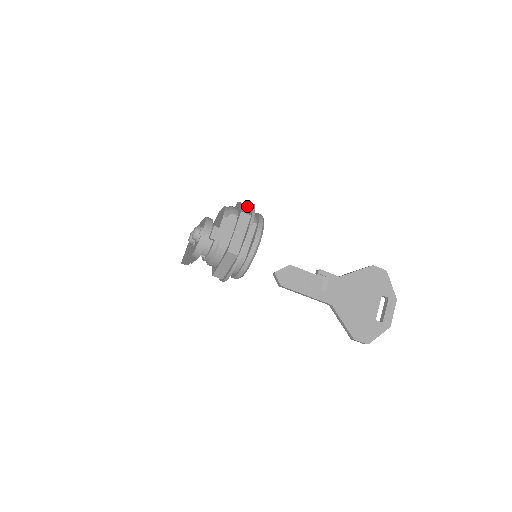
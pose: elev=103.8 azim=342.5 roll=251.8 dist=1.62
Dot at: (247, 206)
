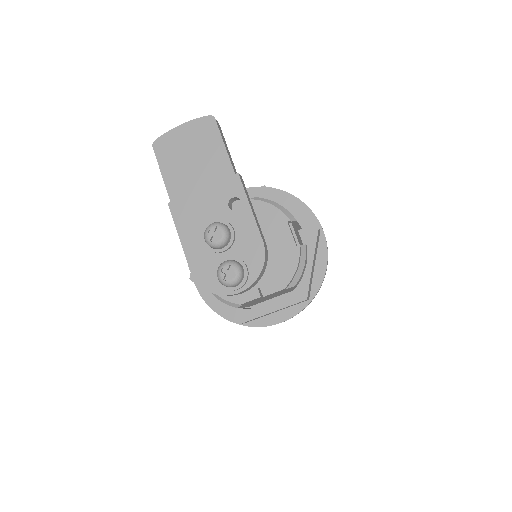
Dot at: (319, 240)
